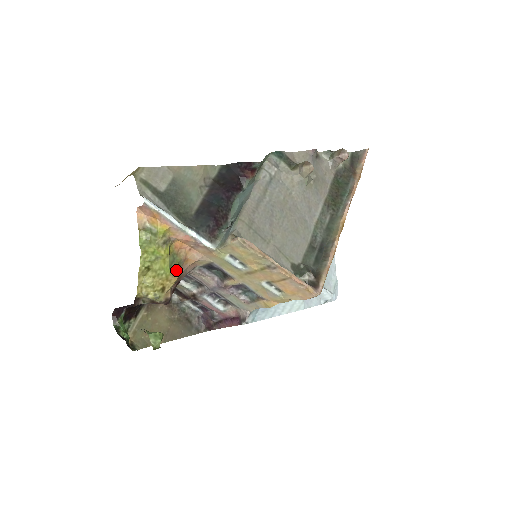
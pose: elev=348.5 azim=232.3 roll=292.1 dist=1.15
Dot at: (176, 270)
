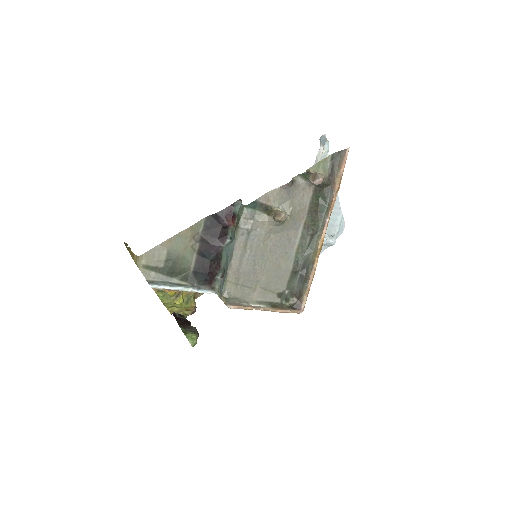
Dot at: (192, 303)
